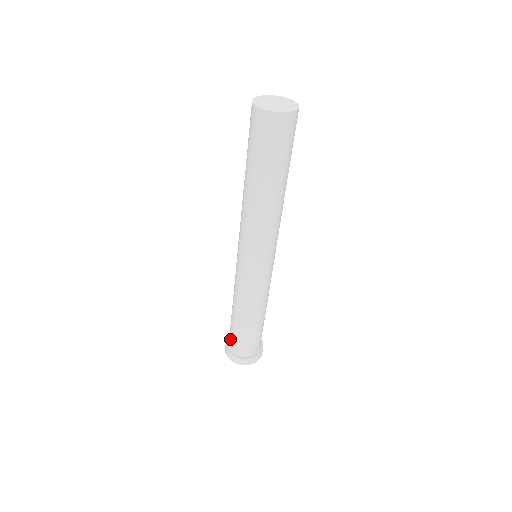
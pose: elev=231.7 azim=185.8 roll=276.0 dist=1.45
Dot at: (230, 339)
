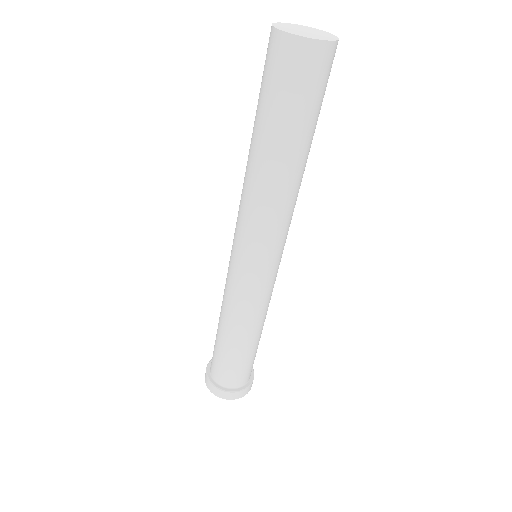
Dot at: (228, 378)
